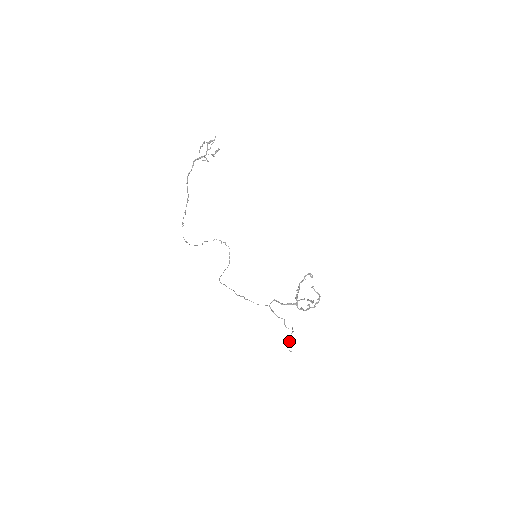
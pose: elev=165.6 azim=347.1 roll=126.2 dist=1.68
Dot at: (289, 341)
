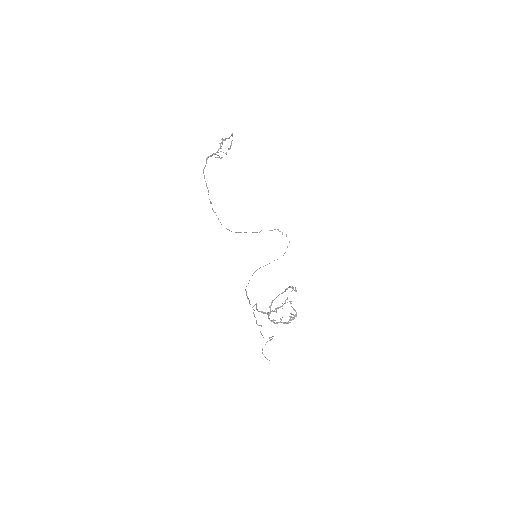
Dot at: (262, 348)
